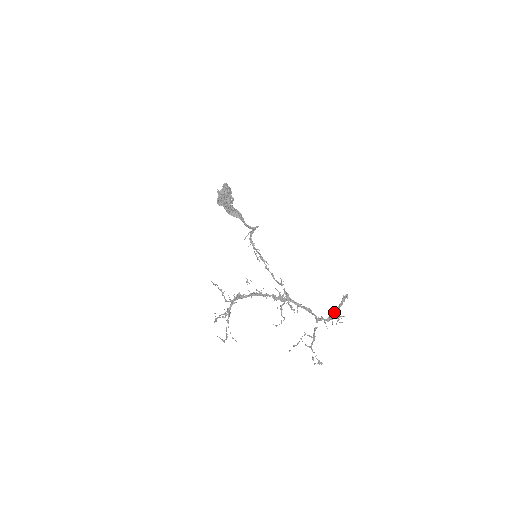
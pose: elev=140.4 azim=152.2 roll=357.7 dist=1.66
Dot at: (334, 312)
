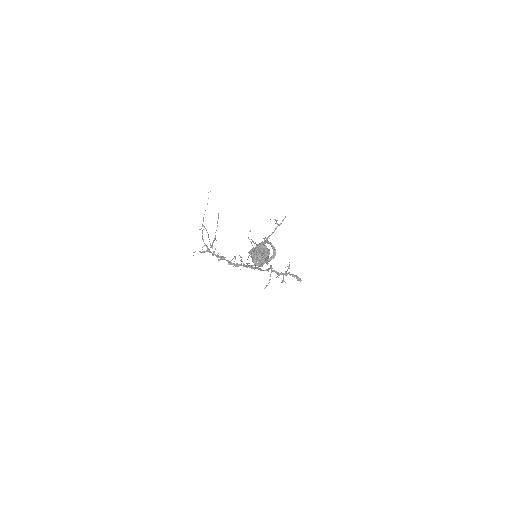
Dot at: occluded
